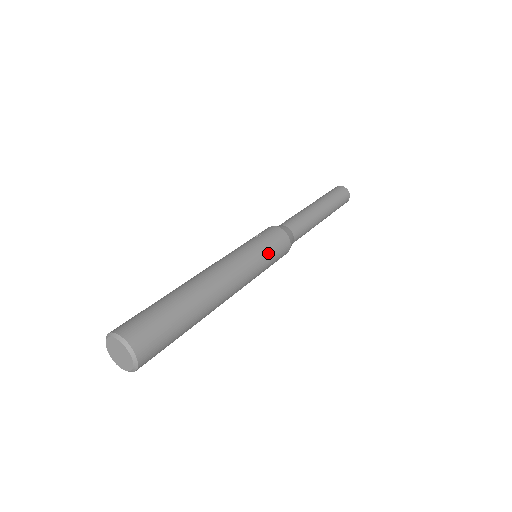
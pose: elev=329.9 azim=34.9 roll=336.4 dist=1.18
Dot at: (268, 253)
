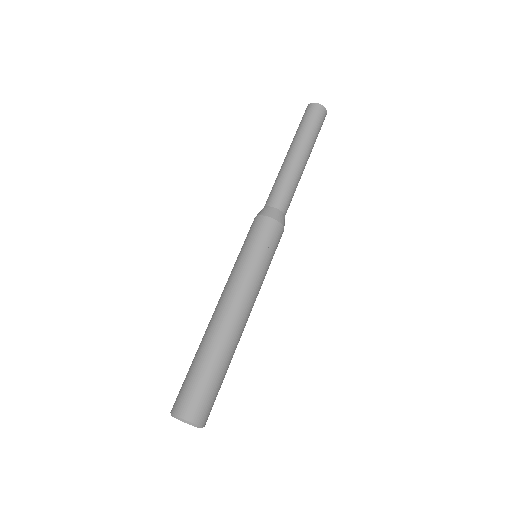
Dot at: (270, 263)
